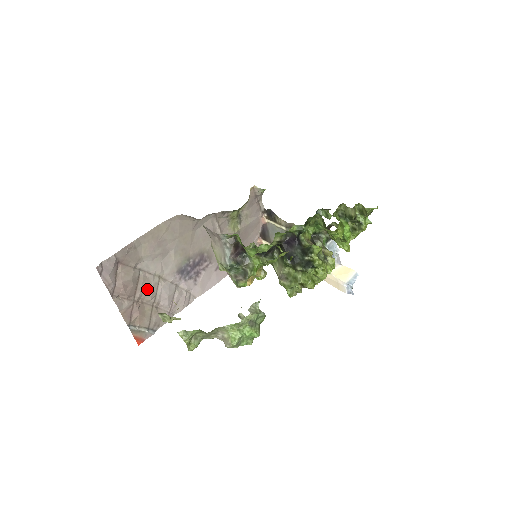
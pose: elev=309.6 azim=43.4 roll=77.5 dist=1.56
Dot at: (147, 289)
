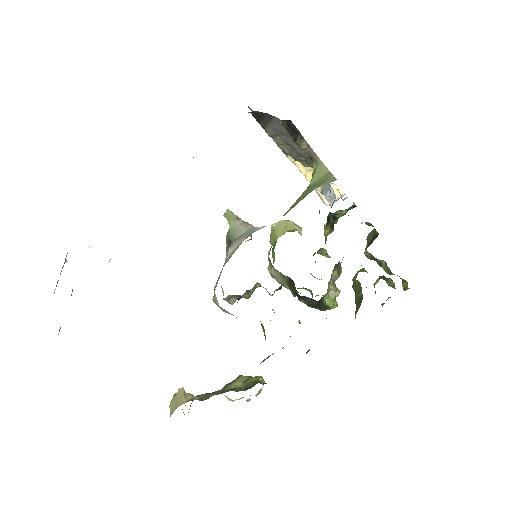
Dot at: occluded
